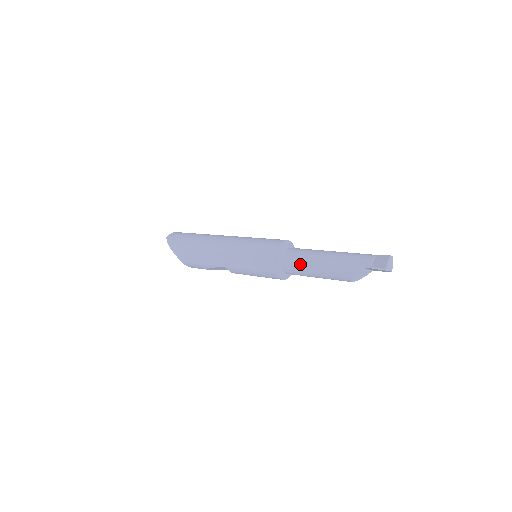
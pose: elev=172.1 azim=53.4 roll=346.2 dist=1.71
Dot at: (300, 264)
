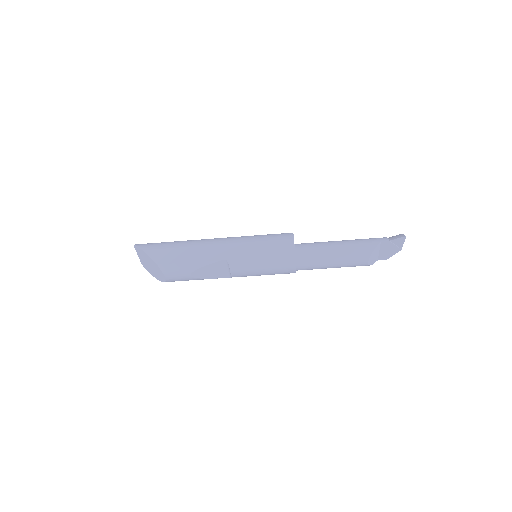
Dot at: (316, 249)
